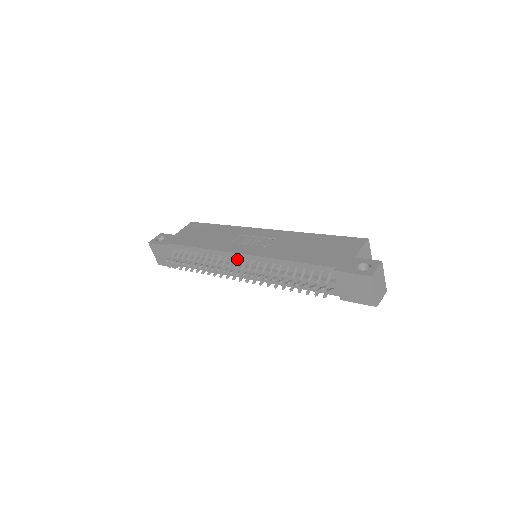
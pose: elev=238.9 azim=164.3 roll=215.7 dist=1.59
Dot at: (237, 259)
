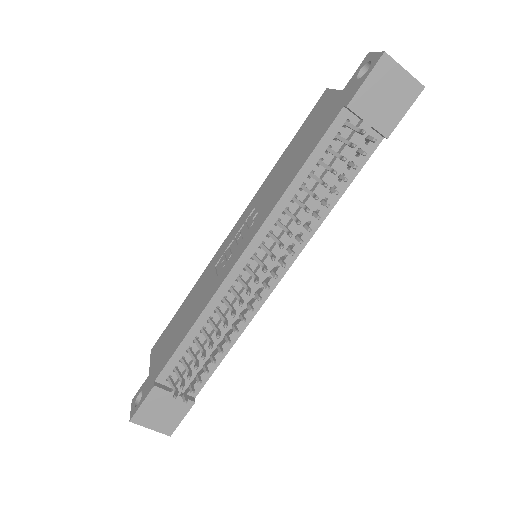
Dot at: (244, 271)
